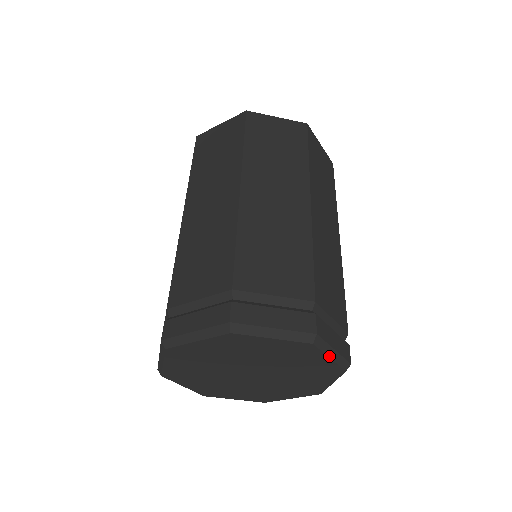
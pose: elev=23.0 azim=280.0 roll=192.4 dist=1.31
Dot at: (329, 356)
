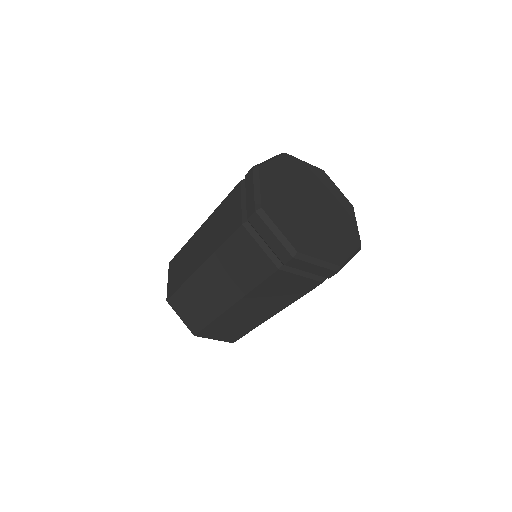
Dot at: (356, 223)
